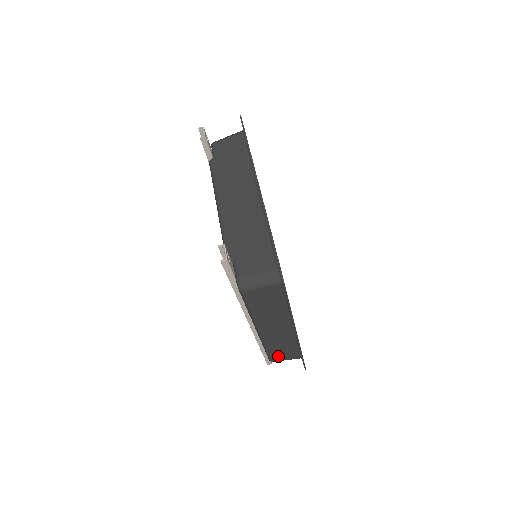
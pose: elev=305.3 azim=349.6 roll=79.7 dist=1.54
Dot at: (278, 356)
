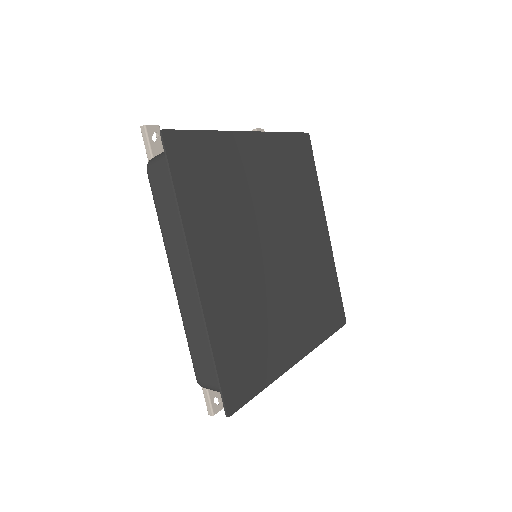
Dot at: (201, 366)
